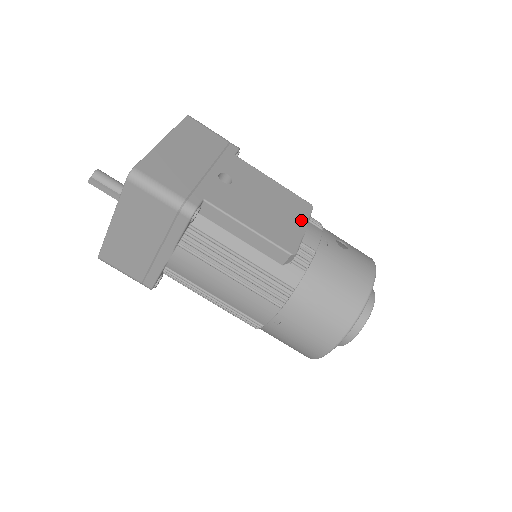
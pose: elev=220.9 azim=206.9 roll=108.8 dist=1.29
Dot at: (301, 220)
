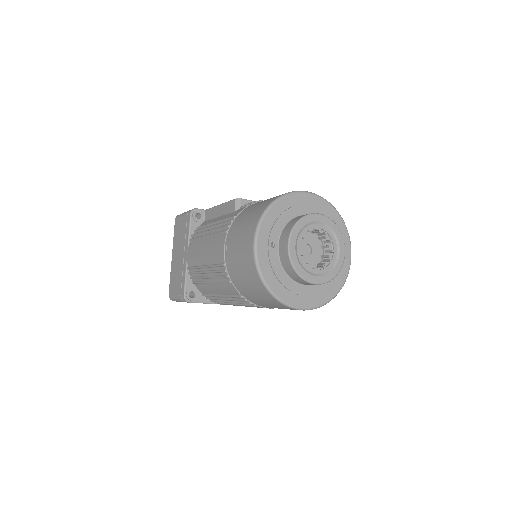
Dot at: occluded
